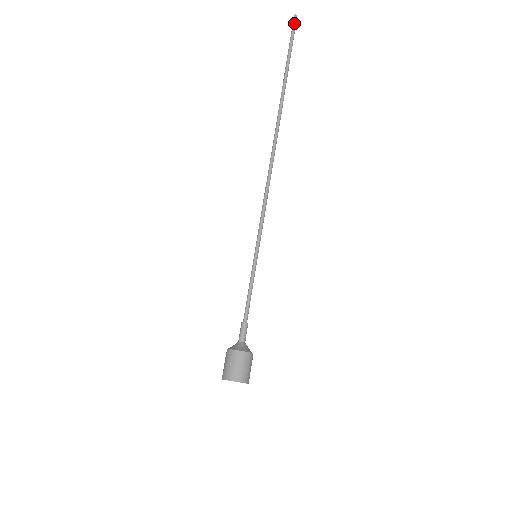
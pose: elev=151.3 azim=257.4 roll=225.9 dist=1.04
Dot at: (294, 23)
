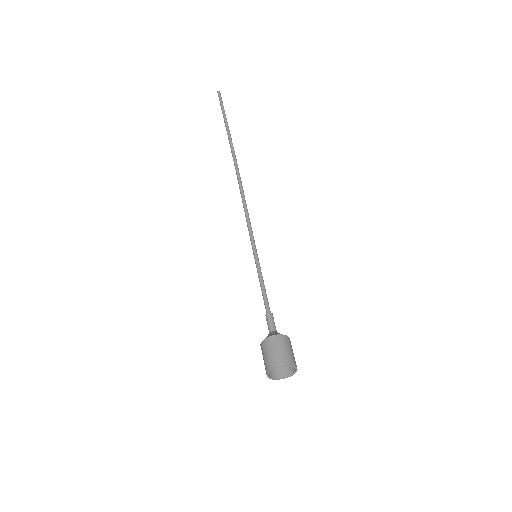
Dot at: occluded
